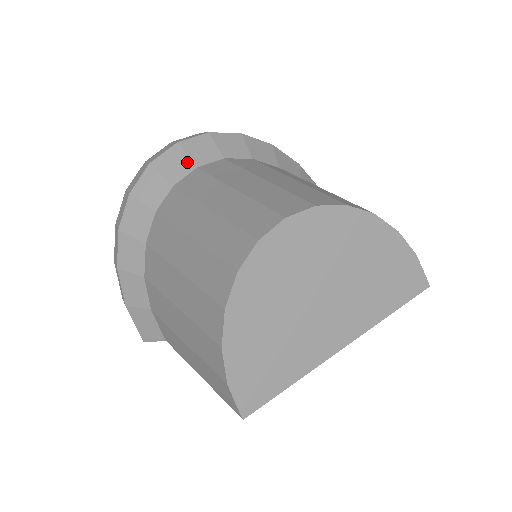
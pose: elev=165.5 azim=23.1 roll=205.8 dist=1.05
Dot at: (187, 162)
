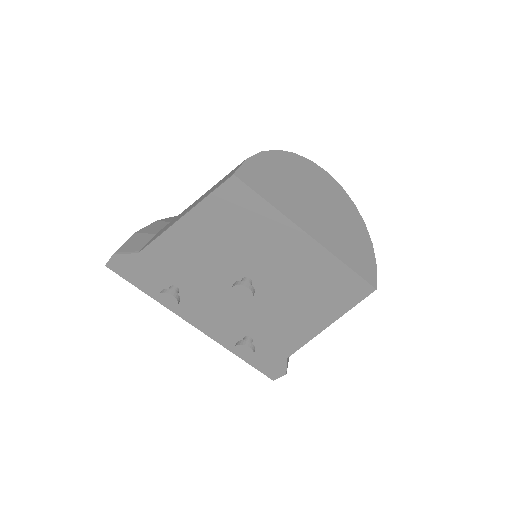
Dot at: occluded
